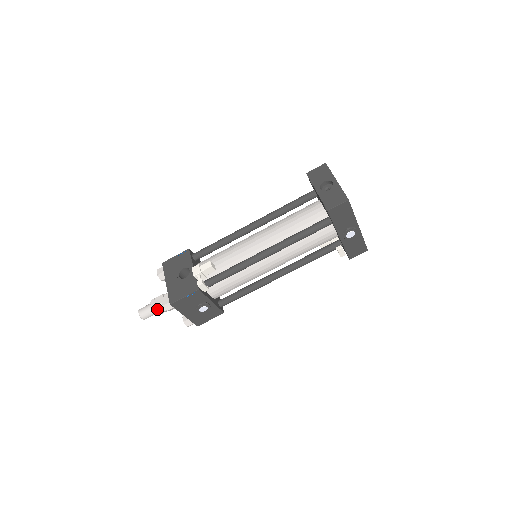
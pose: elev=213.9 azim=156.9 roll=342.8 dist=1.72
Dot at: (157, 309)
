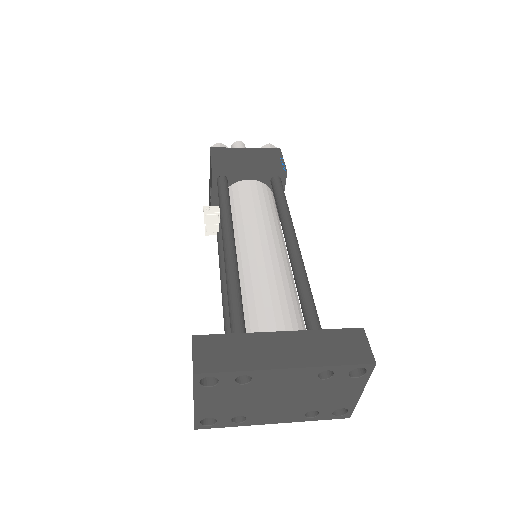
Dot at: occluded
